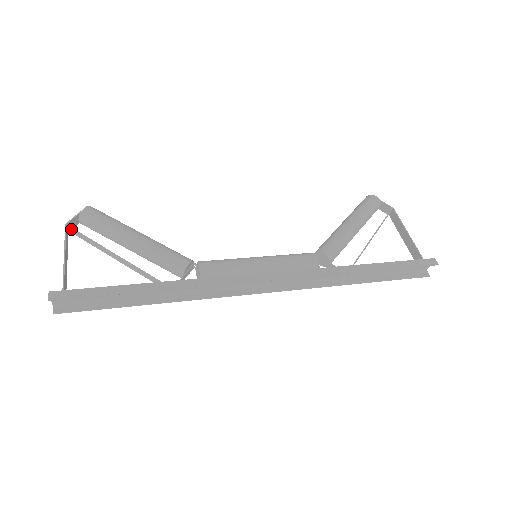
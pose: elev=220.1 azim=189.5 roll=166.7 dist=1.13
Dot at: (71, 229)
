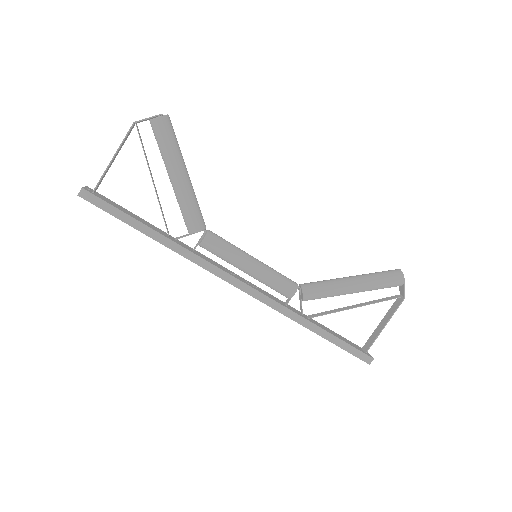
Dot at: (137, 128)
